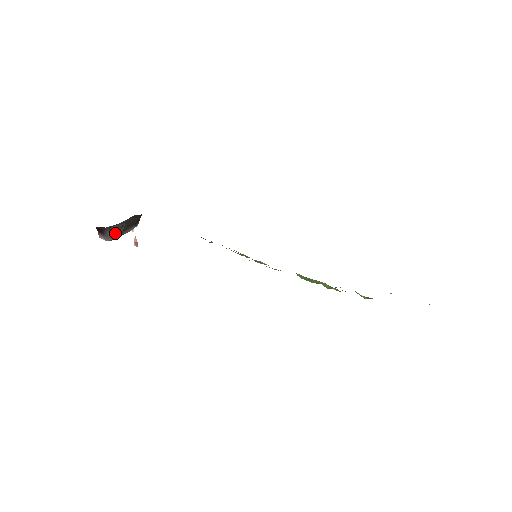
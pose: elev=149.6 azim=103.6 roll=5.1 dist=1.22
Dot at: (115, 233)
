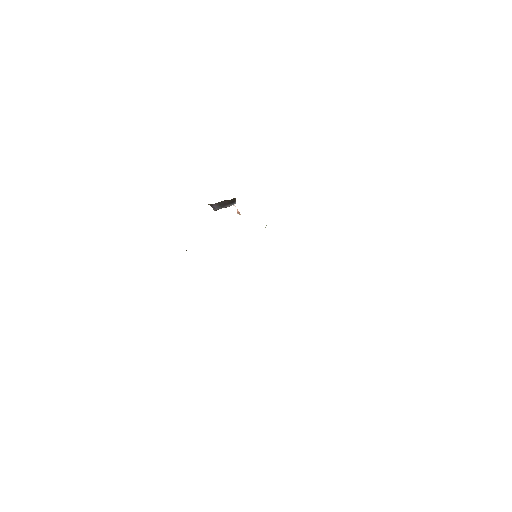
Dot at: (216, 207)
